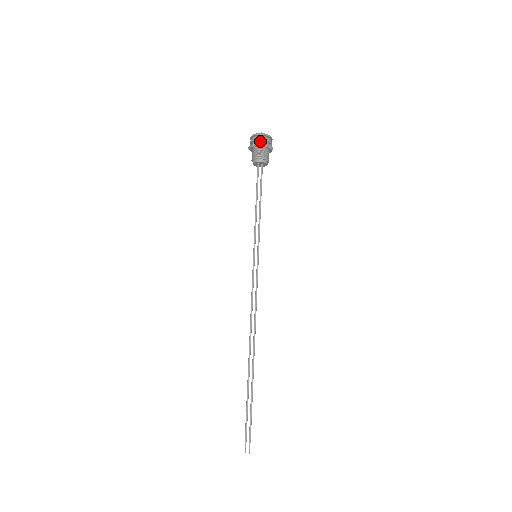
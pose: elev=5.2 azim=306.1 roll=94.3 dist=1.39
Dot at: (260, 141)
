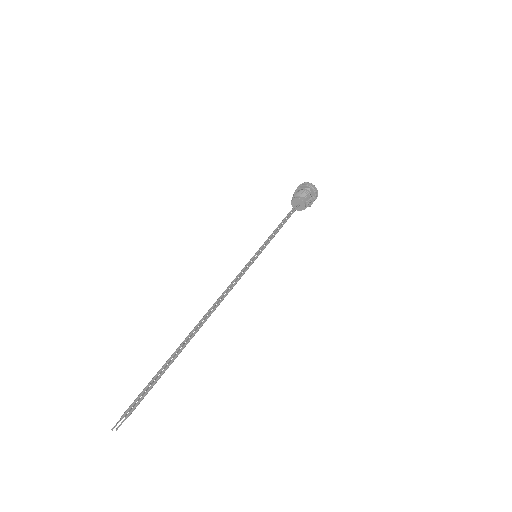
Dot at: (305, 187)
